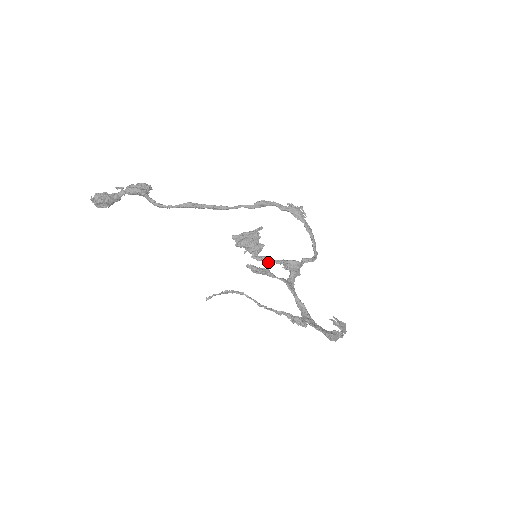
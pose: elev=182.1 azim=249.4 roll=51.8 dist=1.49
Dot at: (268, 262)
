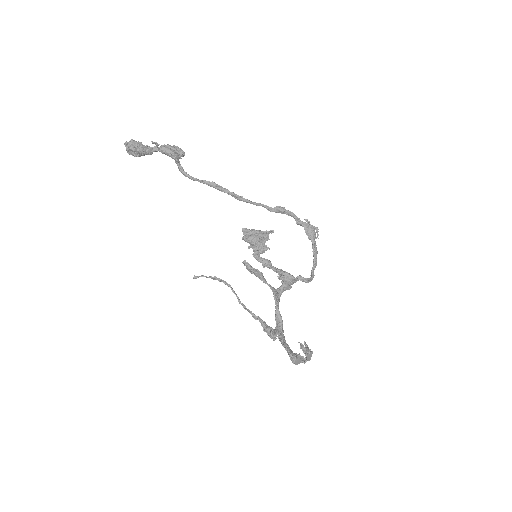
Dot at: (266, 266)
